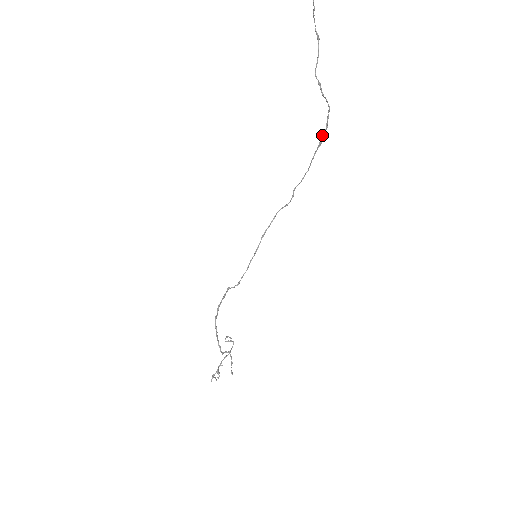
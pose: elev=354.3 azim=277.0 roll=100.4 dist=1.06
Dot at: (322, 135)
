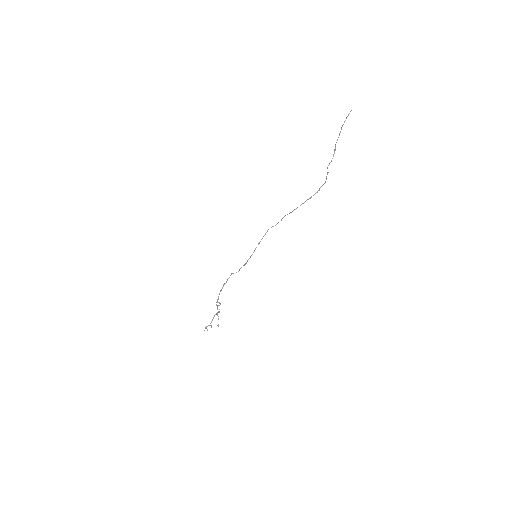
Dot at: (314, 194)
